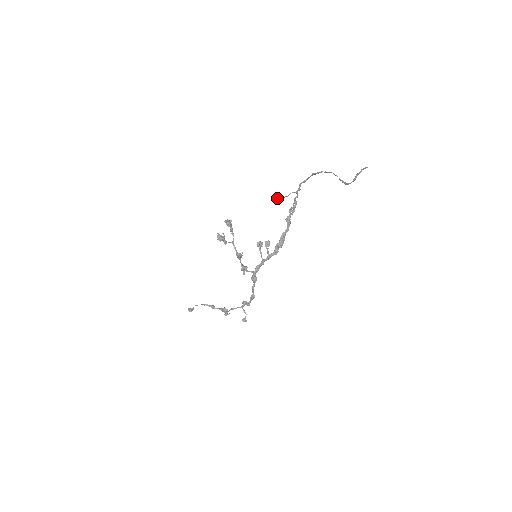
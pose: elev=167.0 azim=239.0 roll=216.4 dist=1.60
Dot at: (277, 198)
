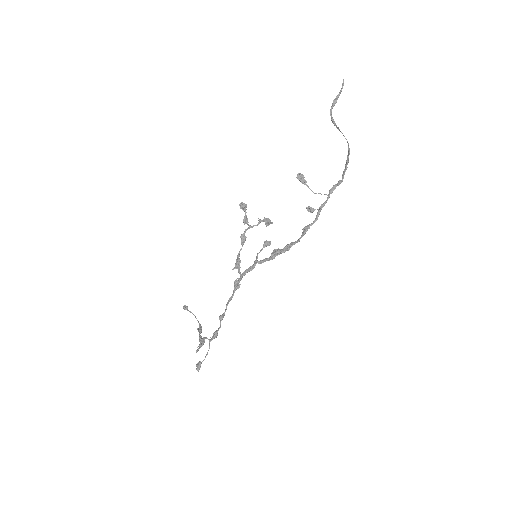
Dot at: (298, 175)
